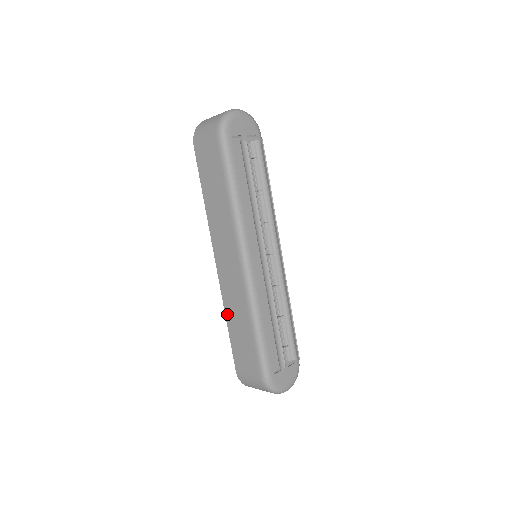
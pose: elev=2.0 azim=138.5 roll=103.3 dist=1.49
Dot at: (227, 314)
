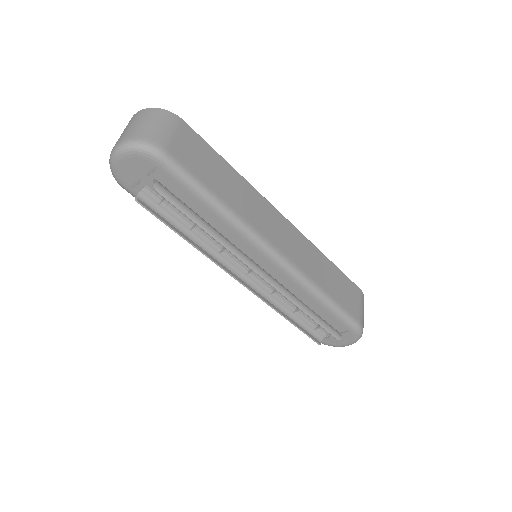
Dot at: occluded
